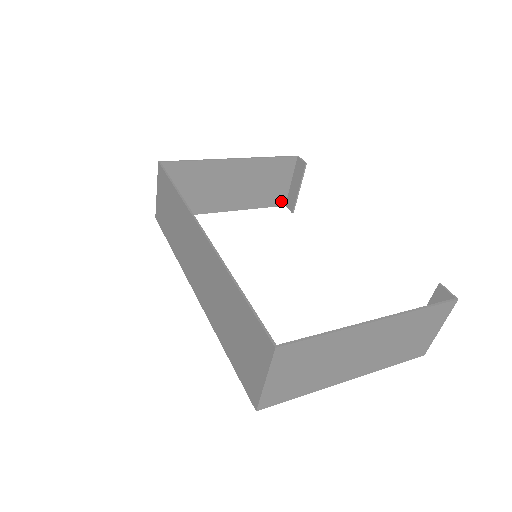
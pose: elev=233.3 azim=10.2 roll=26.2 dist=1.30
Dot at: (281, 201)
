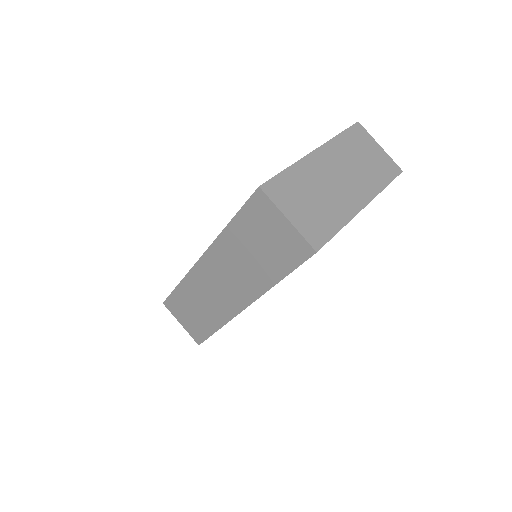
Dot at: occluded
